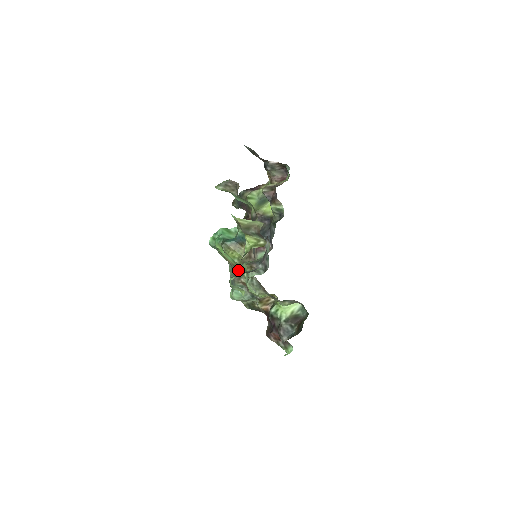
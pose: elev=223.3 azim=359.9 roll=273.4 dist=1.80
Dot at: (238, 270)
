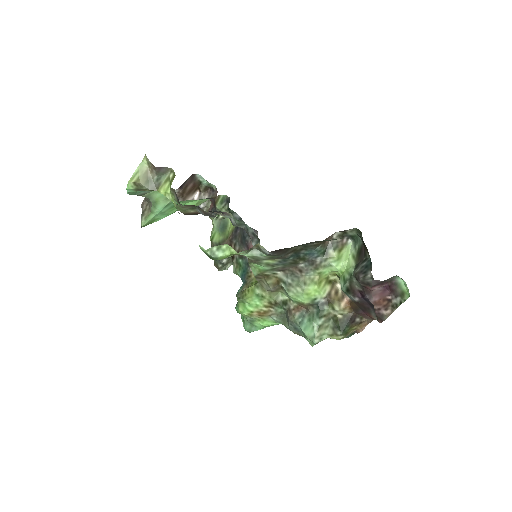
Dot at: (279, 305)
